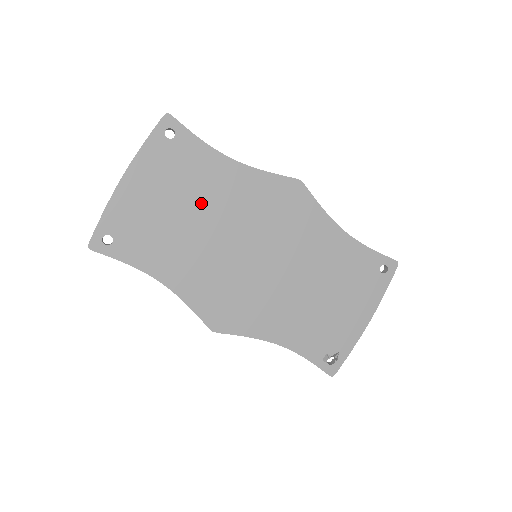
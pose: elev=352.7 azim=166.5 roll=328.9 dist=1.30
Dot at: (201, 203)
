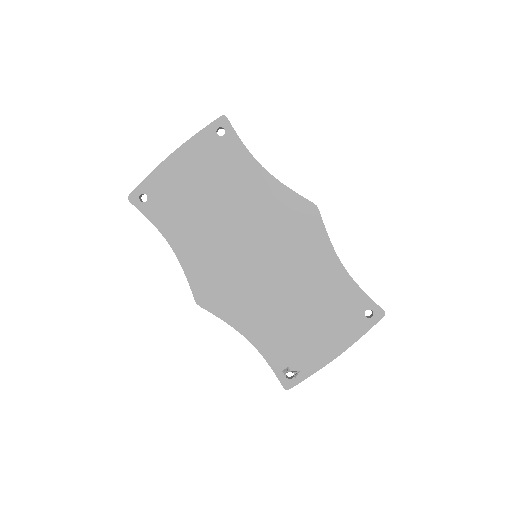
Dot at: (225, 195)
